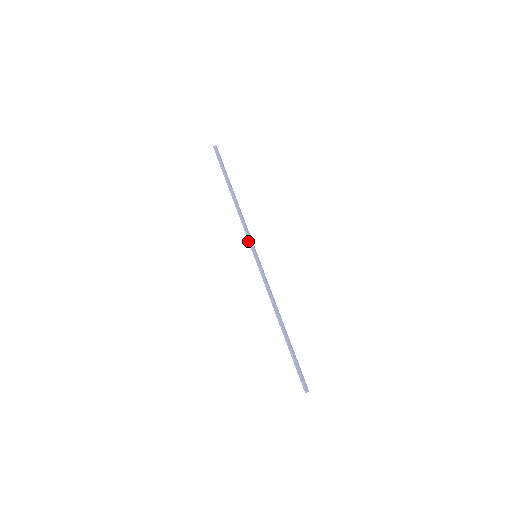
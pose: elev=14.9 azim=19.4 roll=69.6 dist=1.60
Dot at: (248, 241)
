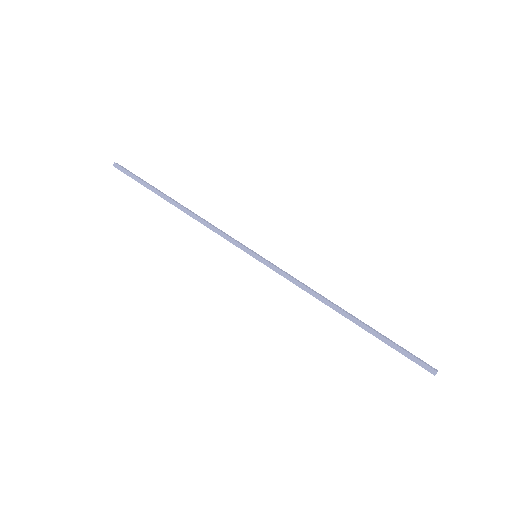
Dot at: occluded
